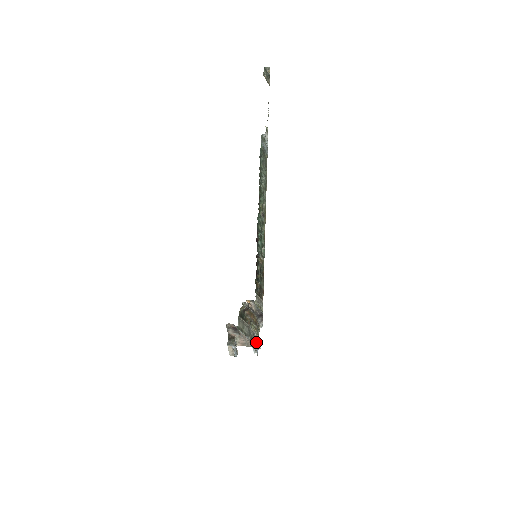
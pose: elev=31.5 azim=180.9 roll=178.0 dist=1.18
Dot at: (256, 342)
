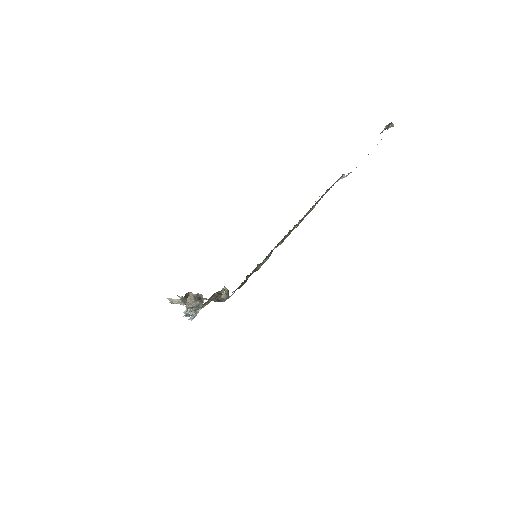
Dot at: (197, 313)
